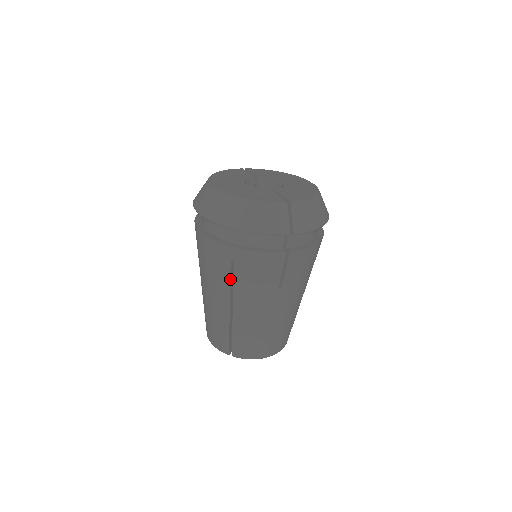
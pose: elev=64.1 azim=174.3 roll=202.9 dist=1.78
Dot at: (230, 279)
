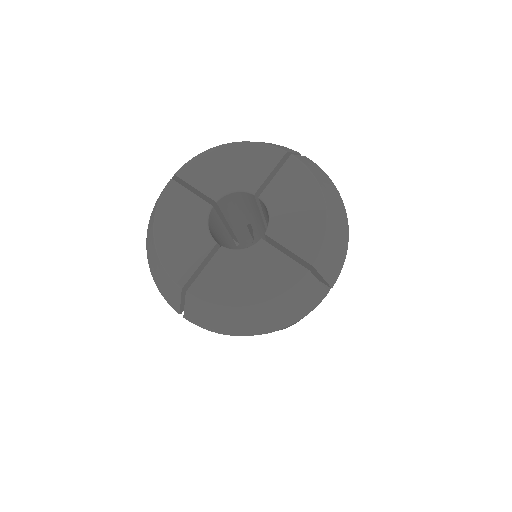
Dot at: occluded
